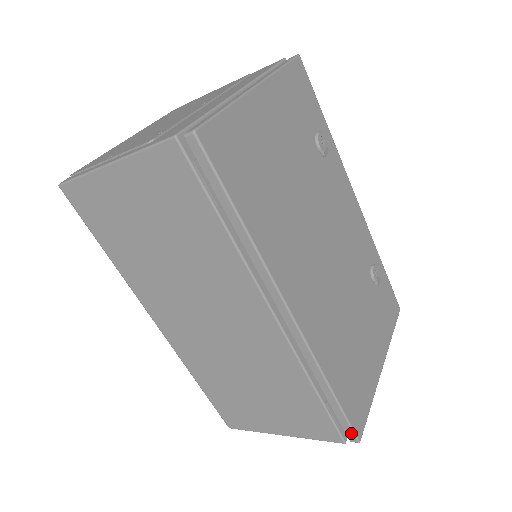
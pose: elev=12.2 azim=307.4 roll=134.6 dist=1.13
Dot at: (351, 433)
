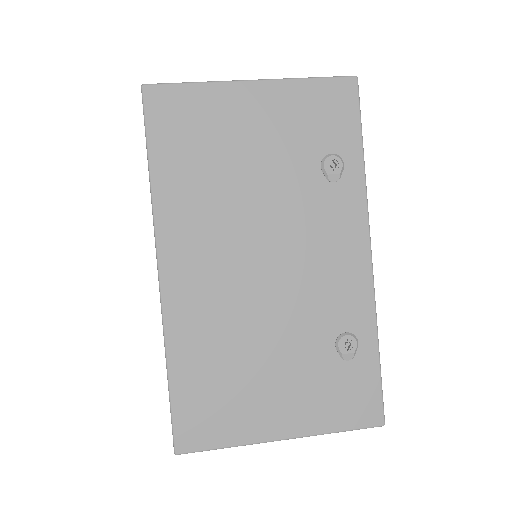
Dot at: (173, 436)
